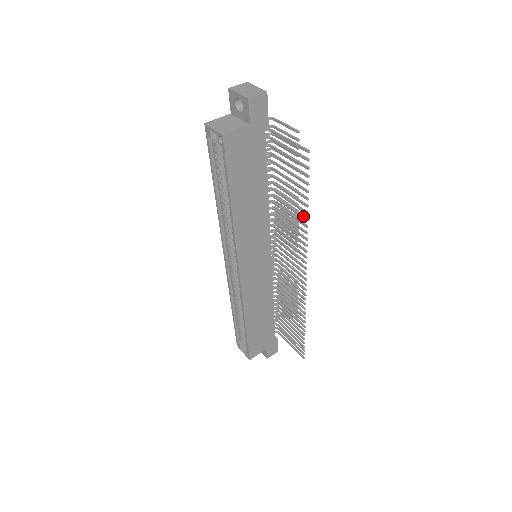
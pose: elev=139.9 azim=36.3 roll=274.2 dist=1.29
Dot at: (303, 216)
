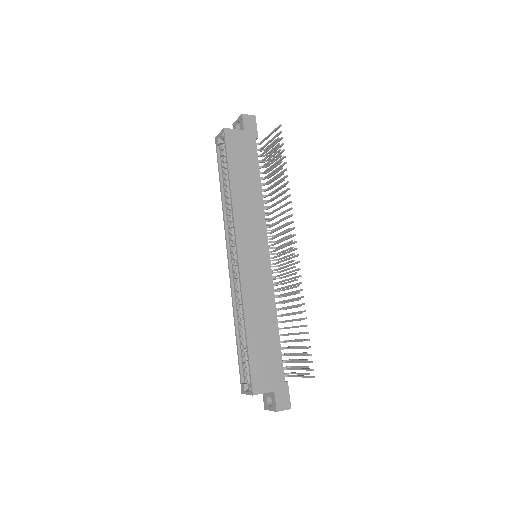
Dot at: (285, 183)
